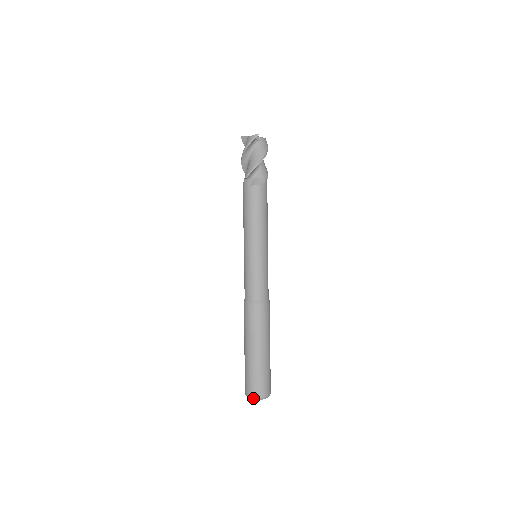
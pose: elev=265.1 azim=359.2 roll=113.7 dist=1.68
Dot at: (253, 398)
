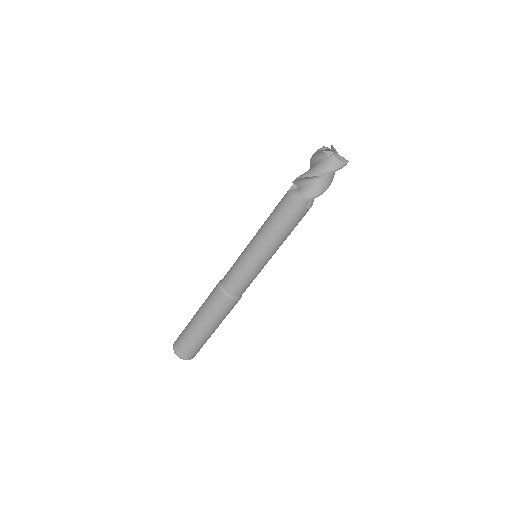
Dot at: occluded
